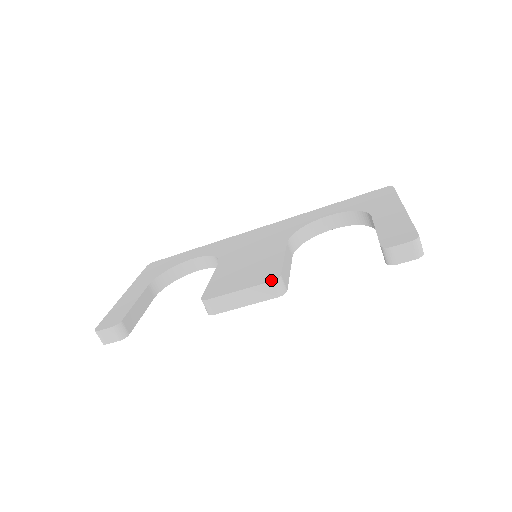
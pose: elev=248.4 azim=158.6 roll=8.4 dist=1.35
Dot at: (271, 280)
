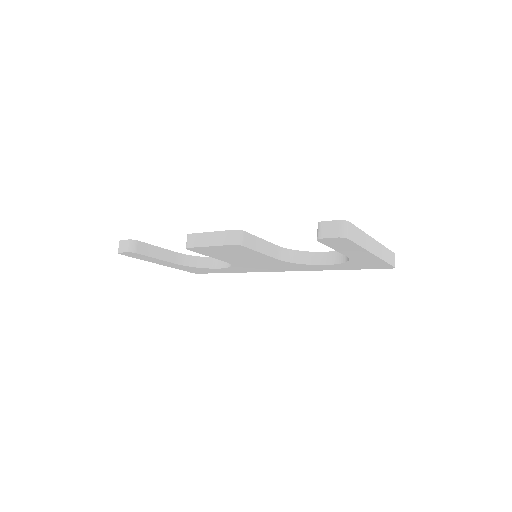
Dot at: (234, 230)
